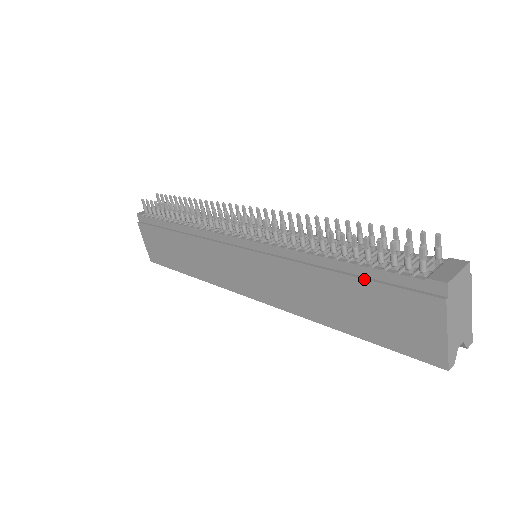
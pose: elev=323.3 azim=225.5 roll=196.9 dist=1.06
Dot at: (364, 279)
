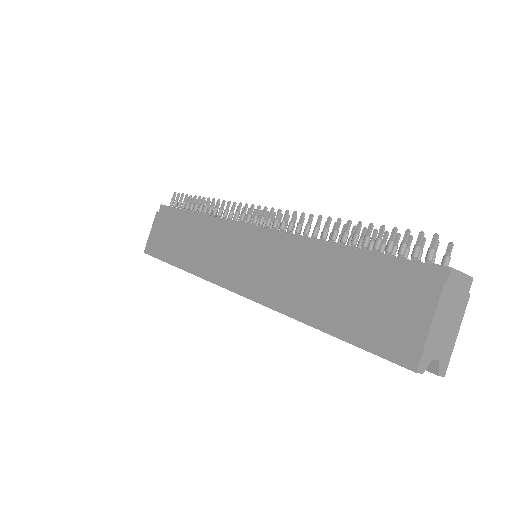
Dot at: (365, 263)
